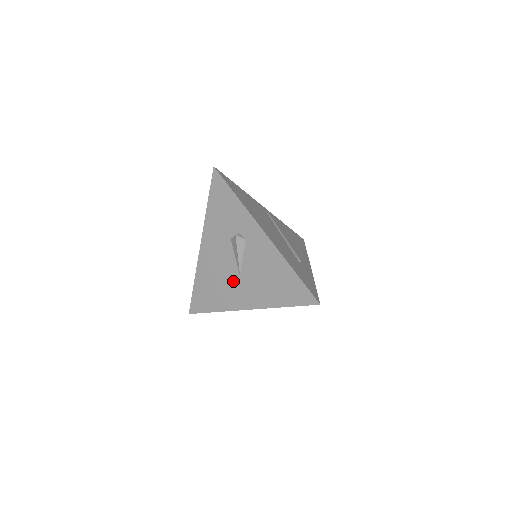
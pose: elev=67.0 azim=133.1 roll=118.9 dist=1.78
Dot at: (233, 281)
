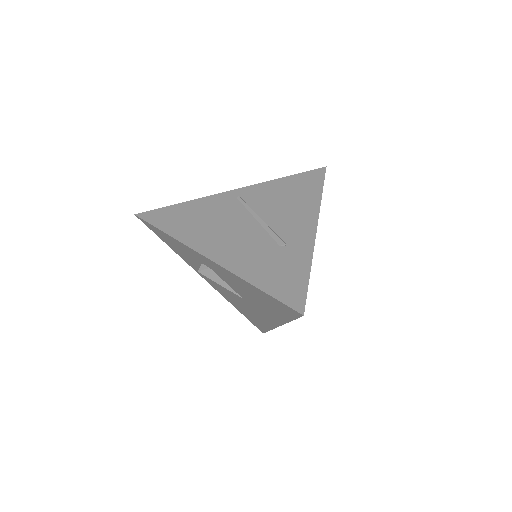
Dot at: (246, 304)
